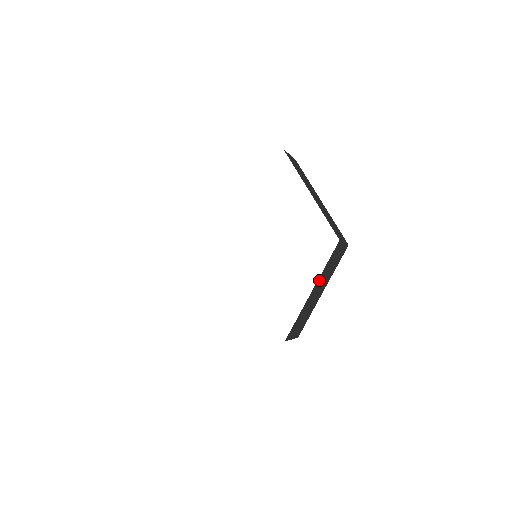
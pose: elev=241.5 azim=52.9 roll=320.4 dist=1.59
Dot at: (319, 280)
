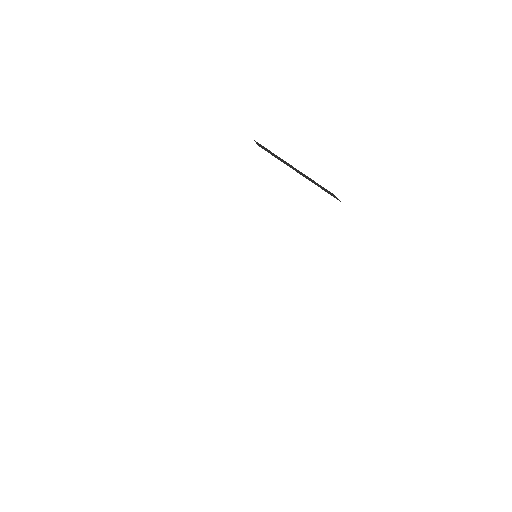
Dot at: occluded
